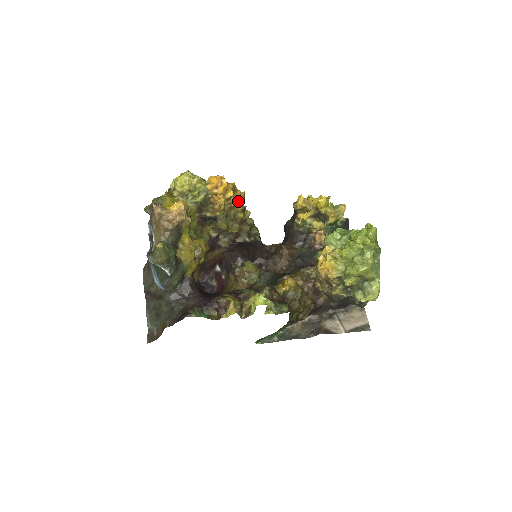
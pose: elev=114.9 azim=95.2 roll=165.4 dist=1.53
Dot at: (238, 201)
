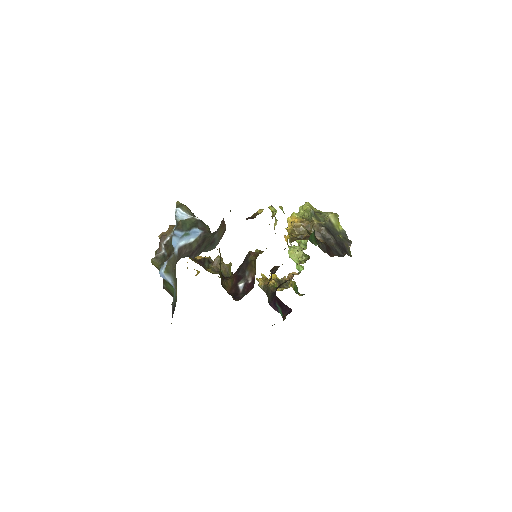
Dot at: occluded
